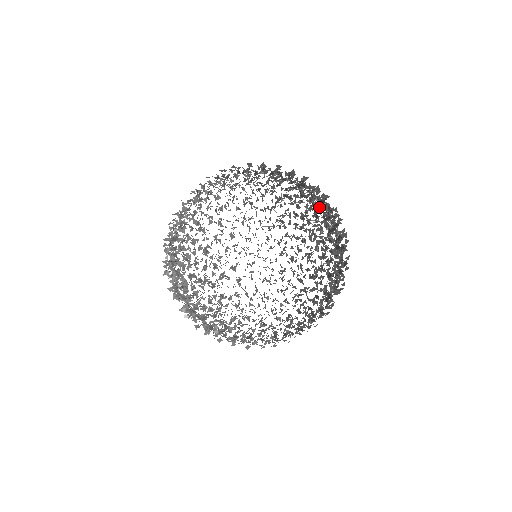
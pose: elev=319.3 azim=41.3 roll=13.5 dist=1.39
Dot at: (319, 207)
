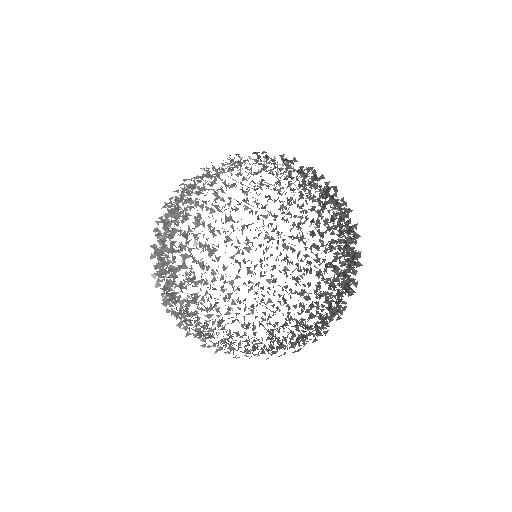
Dot at: occluded
